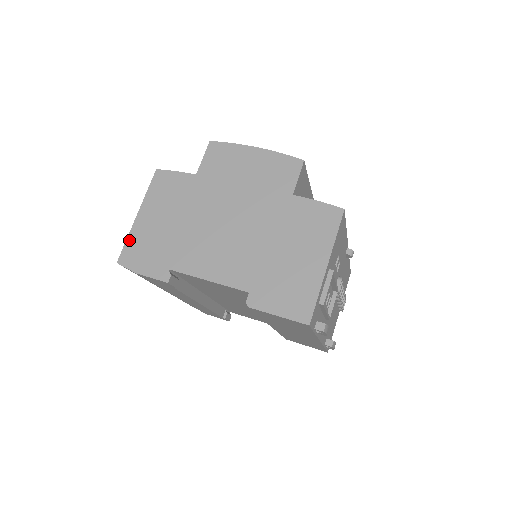
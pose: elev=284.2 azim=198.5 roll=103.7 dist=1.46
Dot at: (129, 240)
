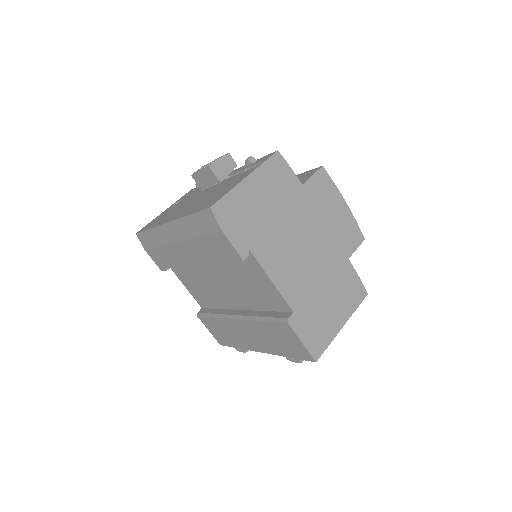
Dot at: (230, 195)
